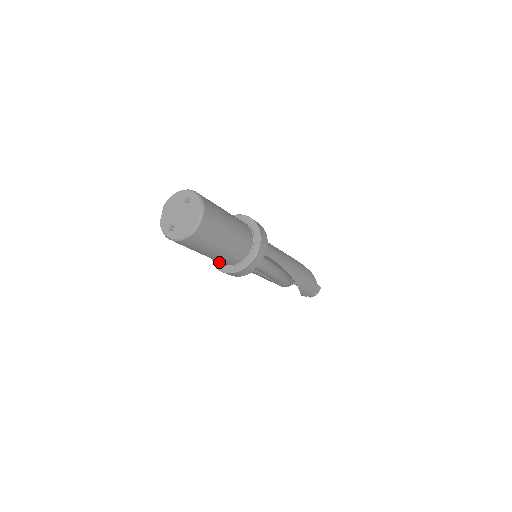
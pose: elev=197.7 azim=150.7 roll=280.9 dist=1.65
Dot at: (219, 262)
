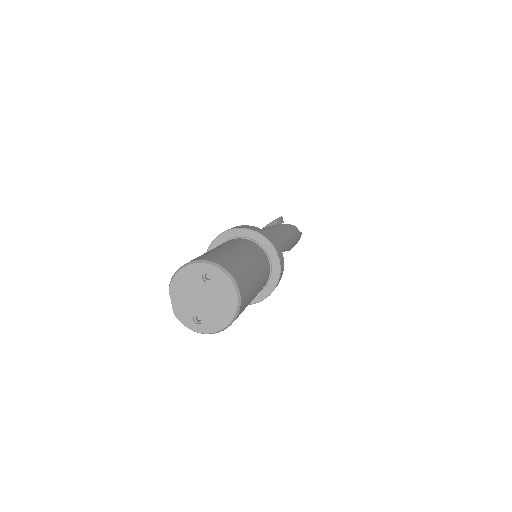
Dot at: occluded
